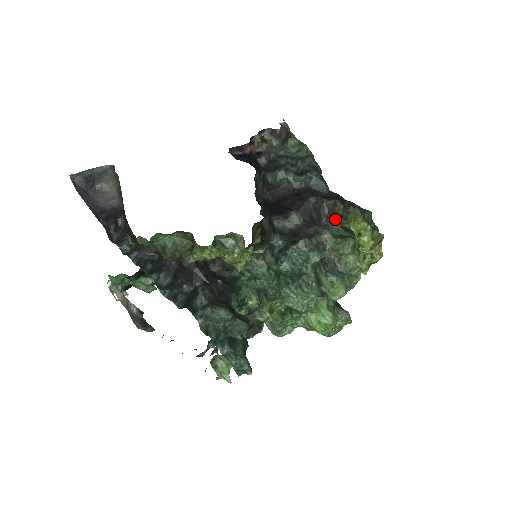
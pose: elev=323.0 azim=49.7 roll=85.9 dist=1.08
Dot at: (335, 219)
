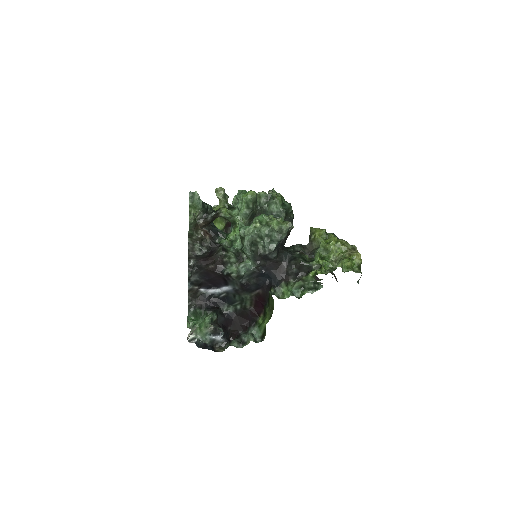
Dot at: occluded
